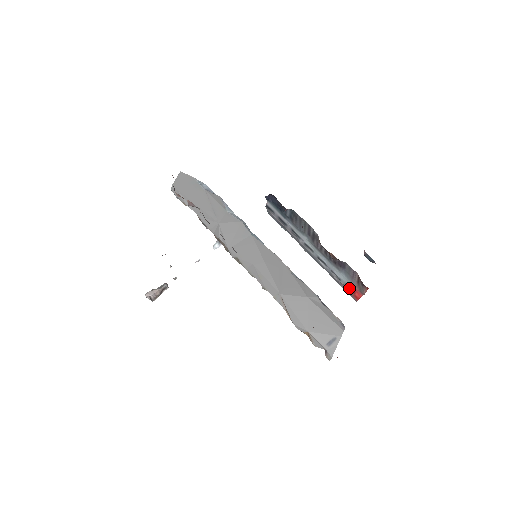
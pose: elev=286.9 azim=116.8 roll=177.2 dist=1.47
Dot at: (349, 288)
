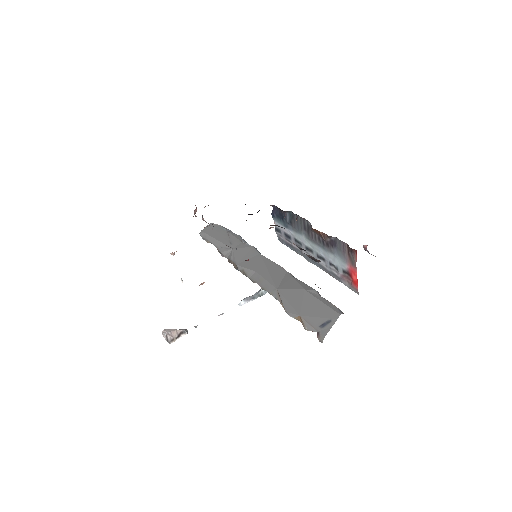
Dot at: (347, 275)
